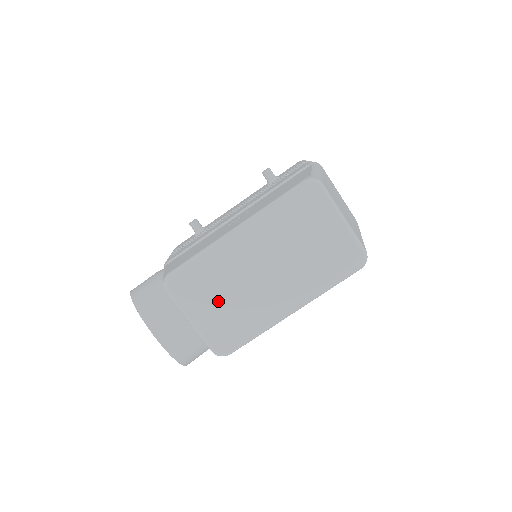
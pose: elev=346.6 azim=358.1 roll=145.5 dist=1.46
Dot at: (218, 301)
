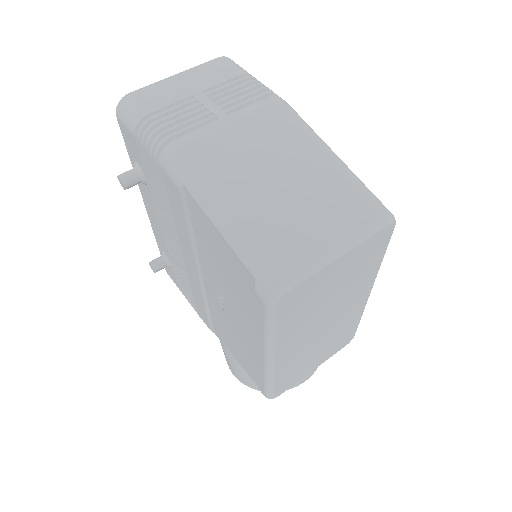
Dot at: (315, 357)
